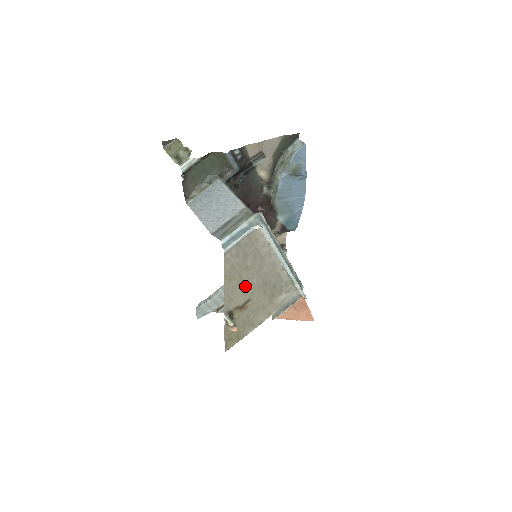
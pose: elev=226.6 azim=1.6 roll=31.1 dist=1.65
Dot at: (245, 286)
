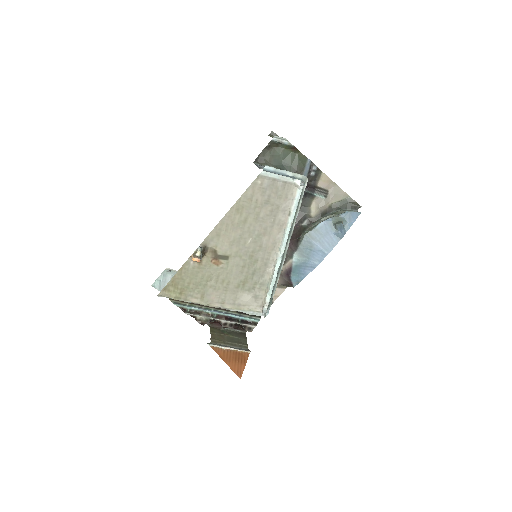
Dot at: (239, 236)
